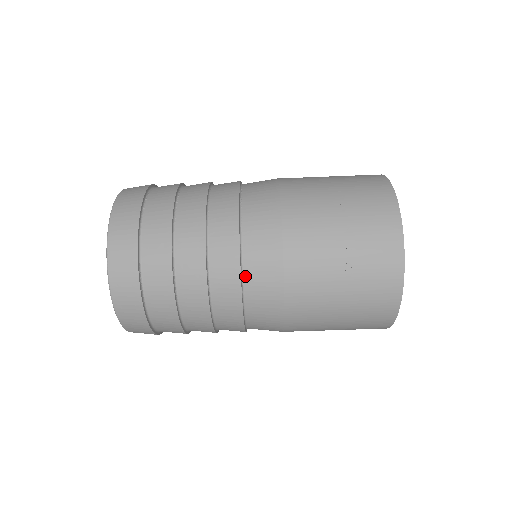
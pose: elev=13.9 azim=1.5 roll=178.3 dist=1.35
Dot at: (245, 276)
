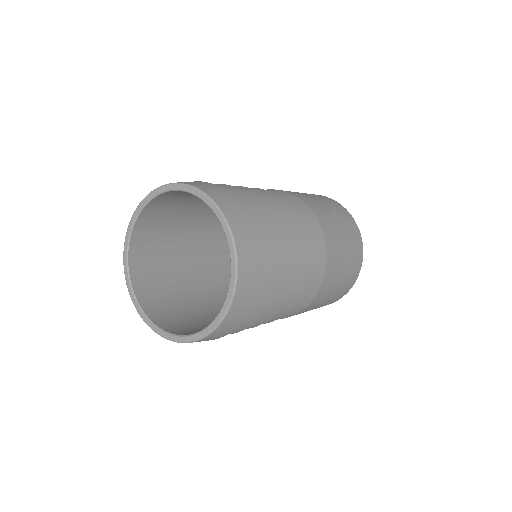
Dot at: (306, 278)
